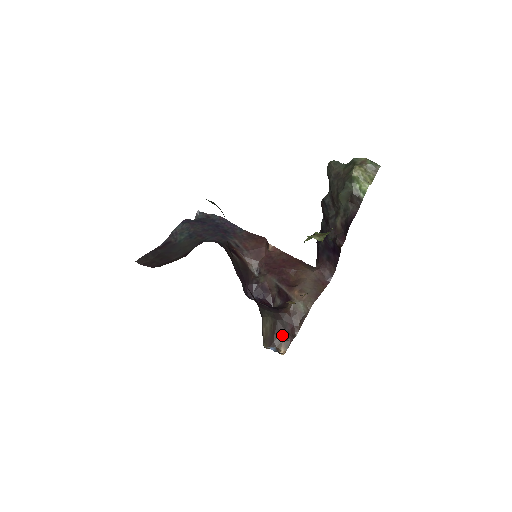
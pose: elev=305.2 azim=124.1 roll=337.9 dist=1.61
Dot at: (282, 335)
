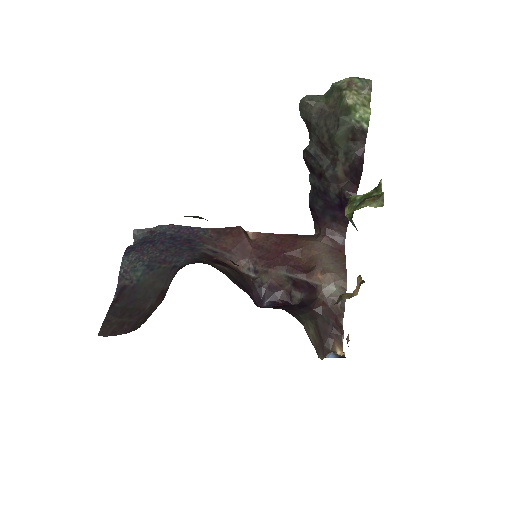
Dot at: (330, 333)
